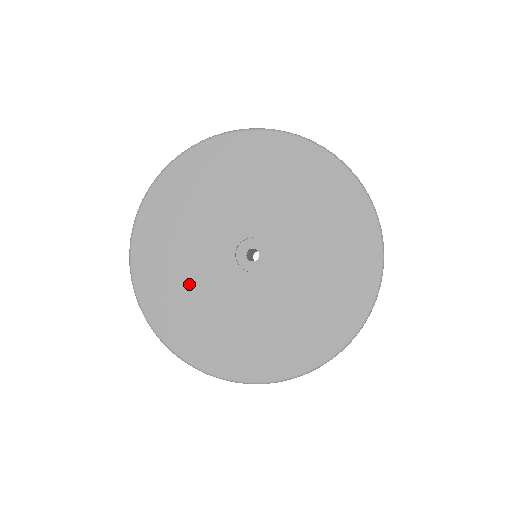
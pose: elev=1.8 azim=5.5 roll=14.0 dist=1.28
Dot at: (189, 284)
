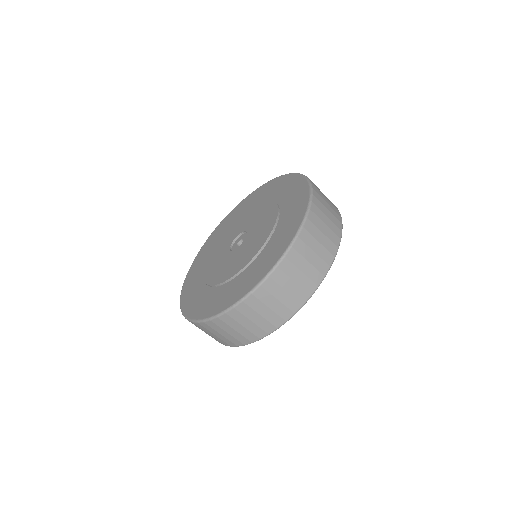
Dot at: (226, 279)
